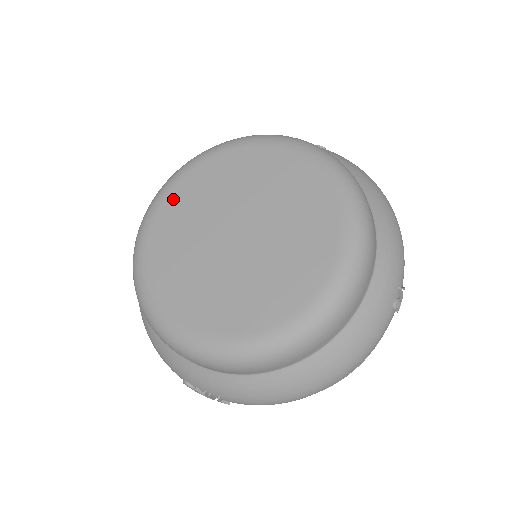
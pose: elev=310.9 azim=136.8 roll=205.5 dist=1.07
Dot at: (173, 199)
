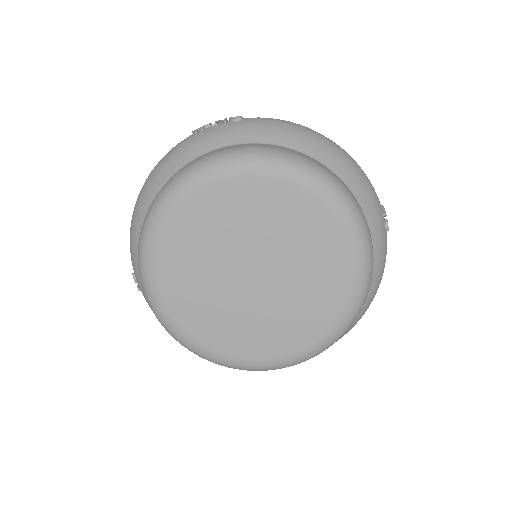
Dot at: (167, 276)
